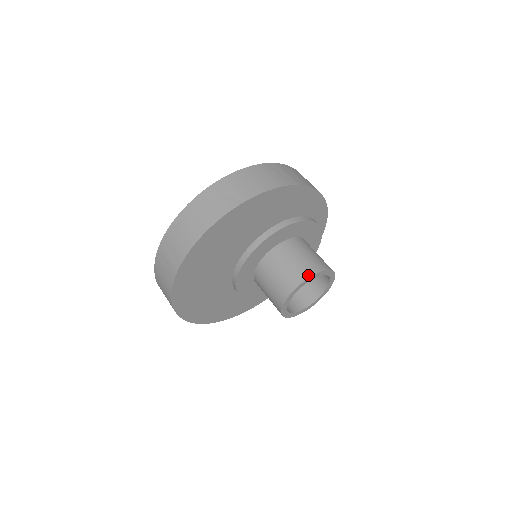
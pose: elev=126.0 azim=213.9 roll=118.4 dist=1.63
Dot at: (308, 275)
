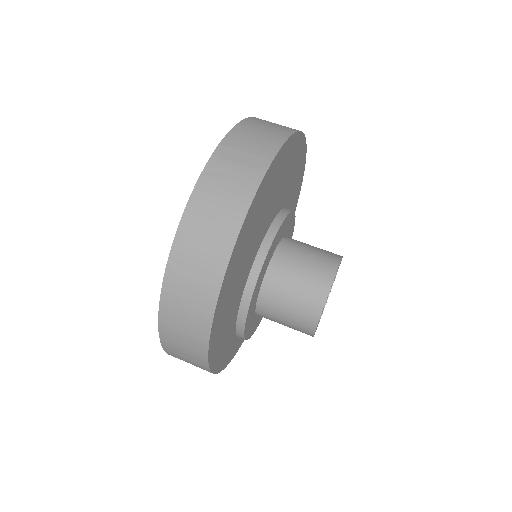
Dot at: (339, 255)
